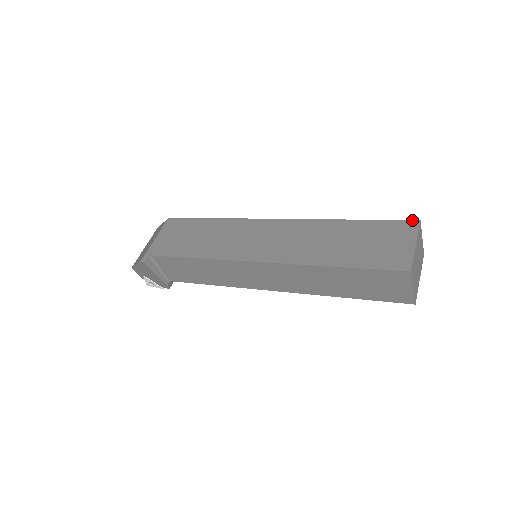
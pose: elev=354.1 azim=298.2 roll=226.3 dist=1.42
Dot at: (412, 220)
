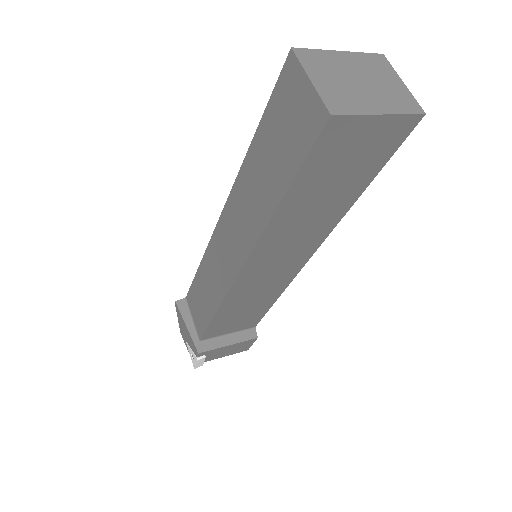
Dot at: occluded
